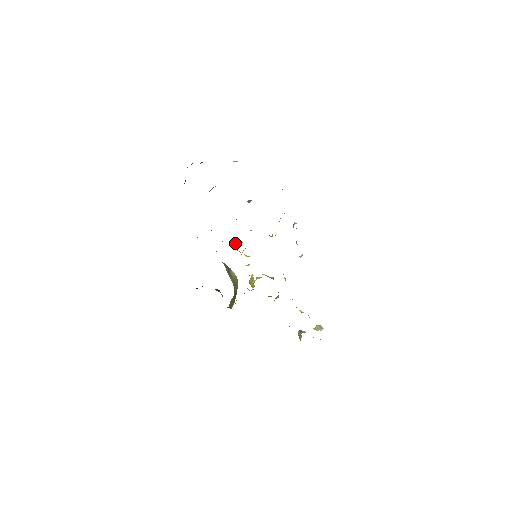
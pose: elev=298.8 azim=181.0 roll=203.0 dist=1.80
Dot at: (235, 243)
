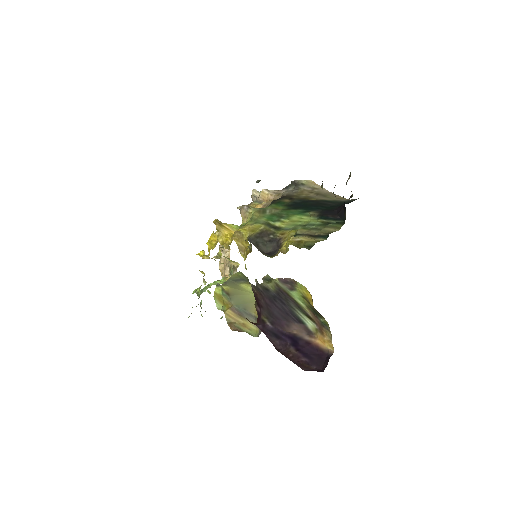
Dot at: (216, 225)
